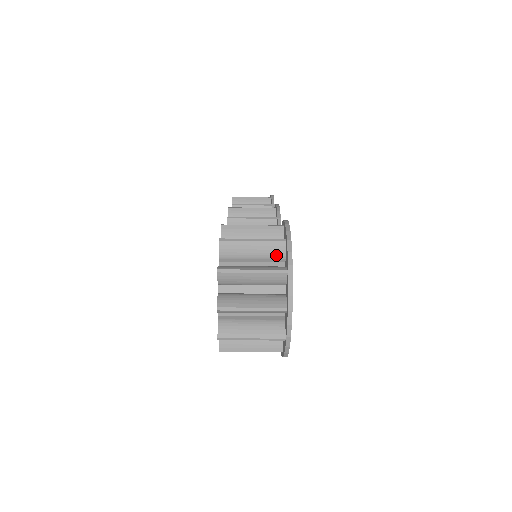
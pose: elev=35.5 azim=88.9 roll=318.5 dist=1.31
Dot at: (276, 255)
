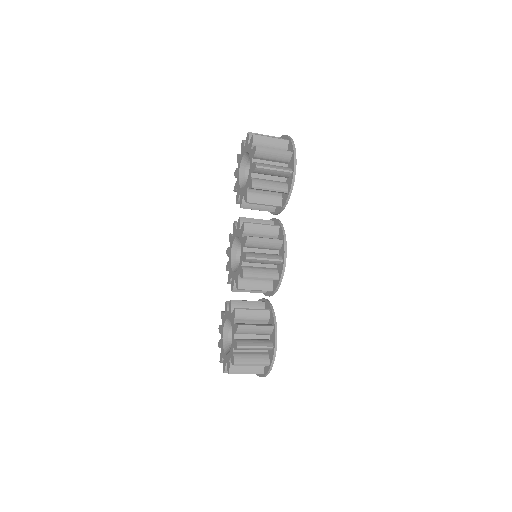
Dot at: occluded
